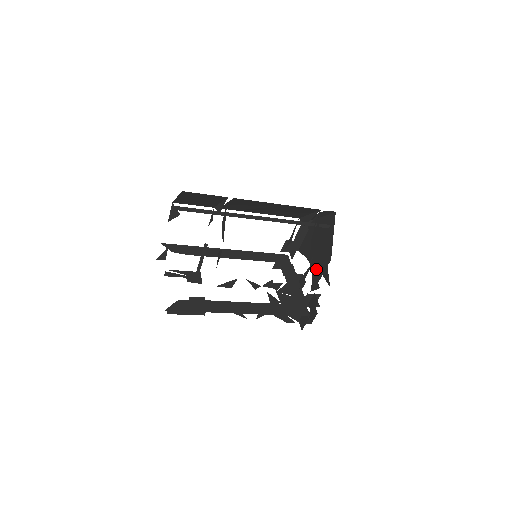
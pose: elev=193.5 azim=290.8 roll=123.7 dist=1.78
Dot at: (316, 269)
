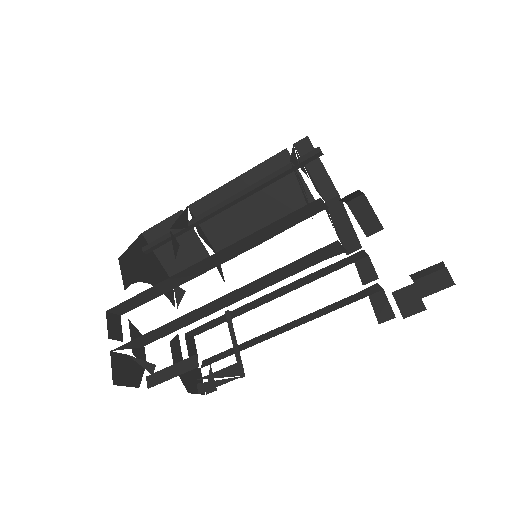
Dot at: occluded
